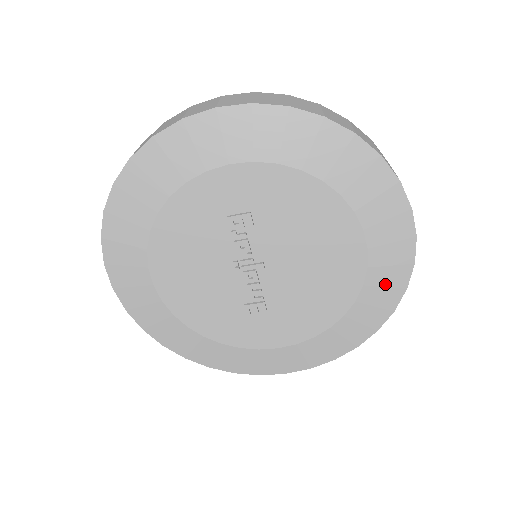
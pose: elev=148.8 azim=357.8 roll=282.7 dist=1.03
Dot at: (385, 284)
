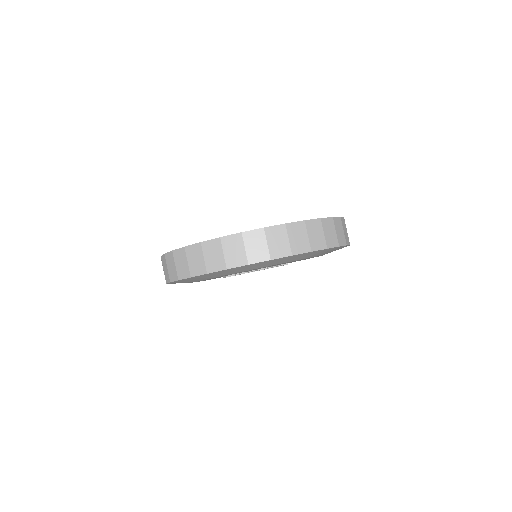
Dot at: (313, 254)
